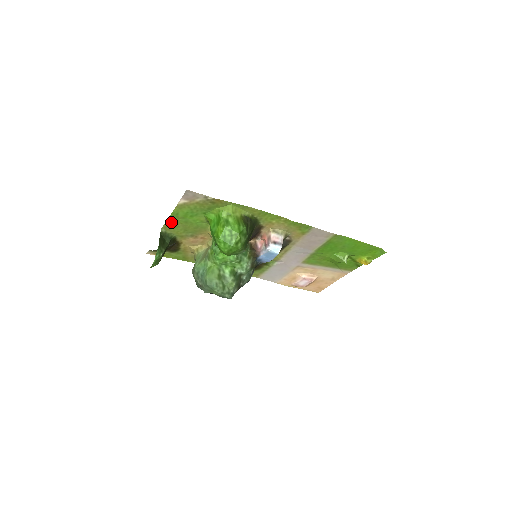
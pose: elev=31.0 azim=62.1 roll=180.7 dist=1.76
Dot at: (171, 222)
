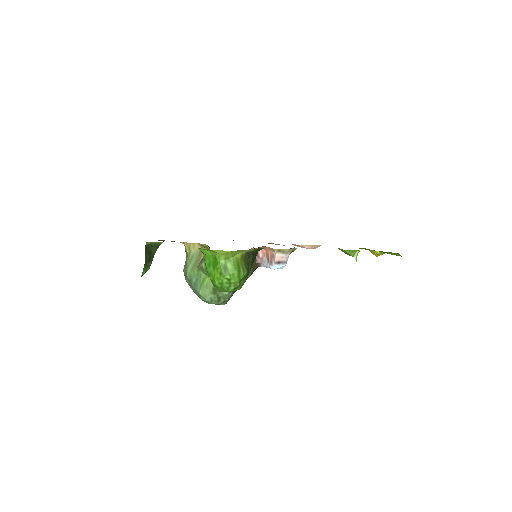
Dot at: occluded
